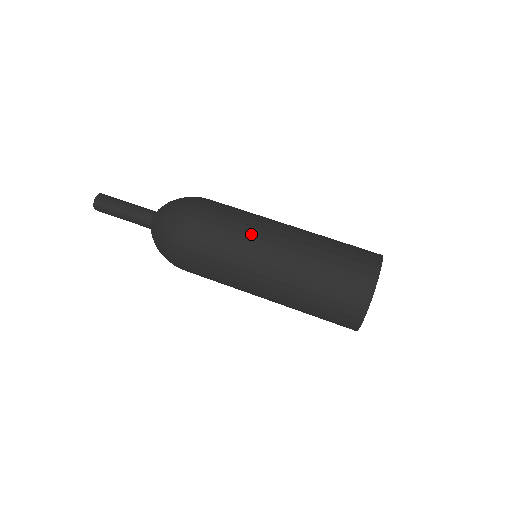
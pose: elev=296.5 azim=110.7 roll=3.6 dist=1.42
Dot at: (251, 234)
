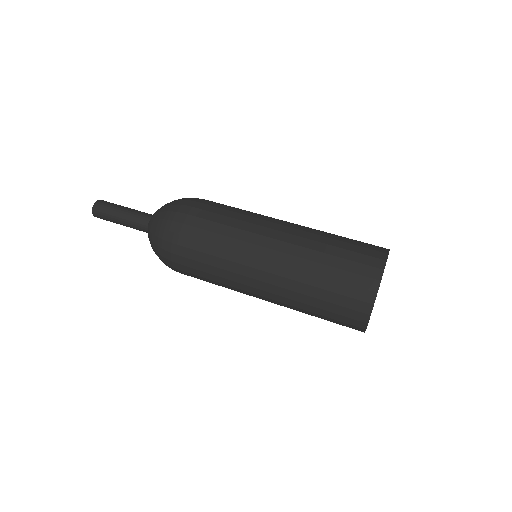
Dot at: (244, 238)
